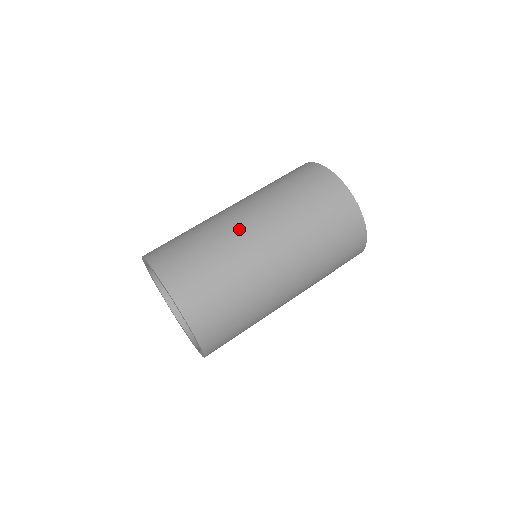
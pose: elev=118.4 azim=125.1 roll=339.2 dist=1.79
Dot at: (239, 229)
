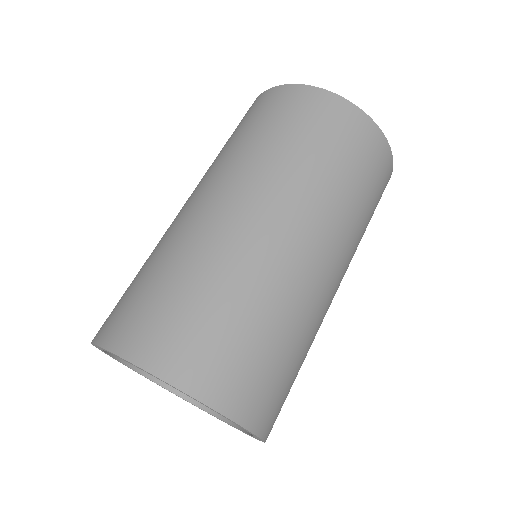
Dot at: (188, 218)
